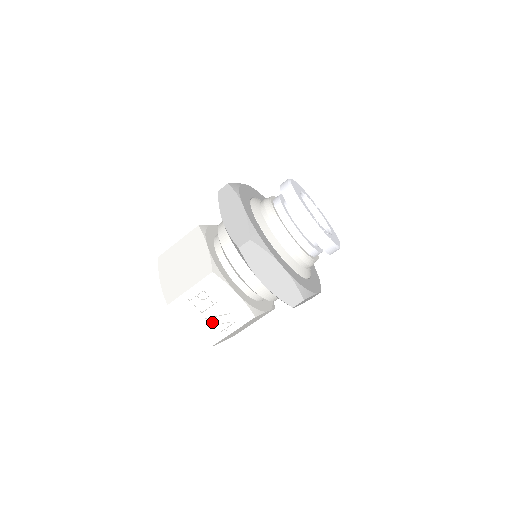
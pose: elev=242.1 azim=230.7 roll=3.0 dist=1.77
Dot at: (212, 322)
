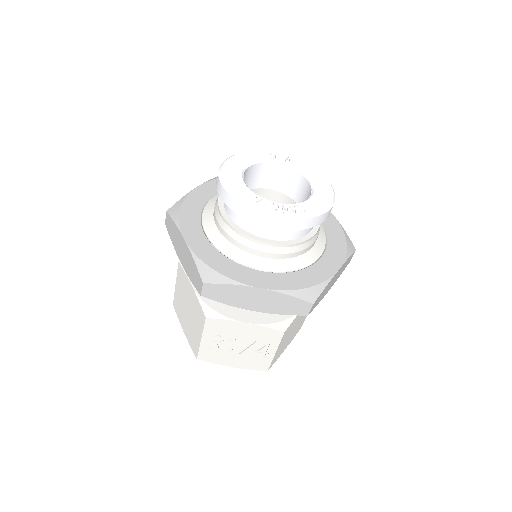
Dot at: (248, 354)
